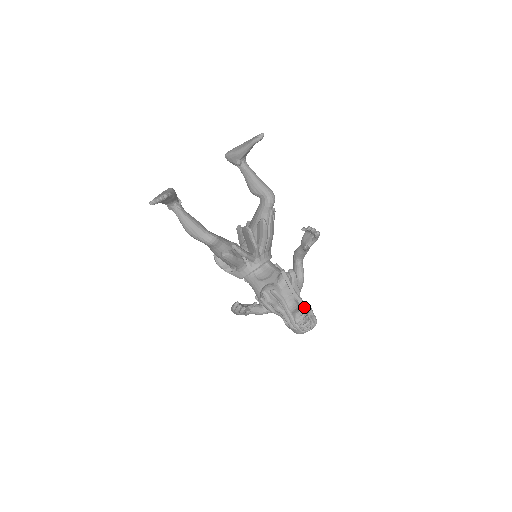
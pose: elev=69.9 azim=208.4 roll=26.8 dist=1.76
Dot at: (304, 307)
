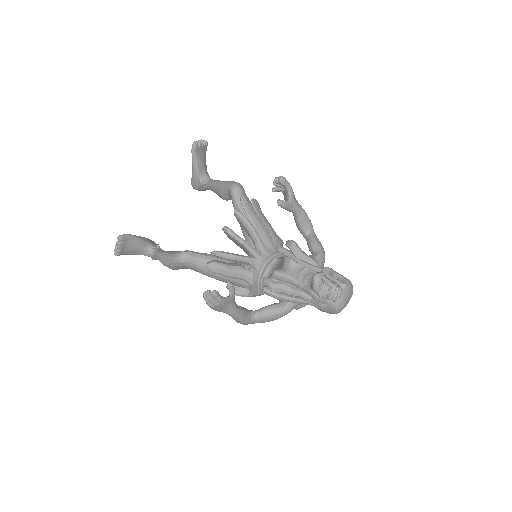
Dot at: (321, 272)
